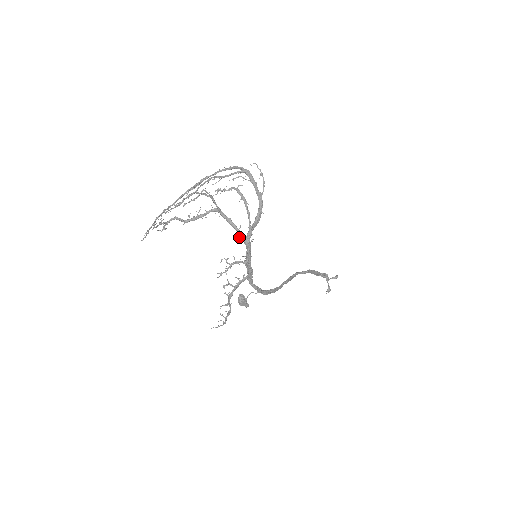
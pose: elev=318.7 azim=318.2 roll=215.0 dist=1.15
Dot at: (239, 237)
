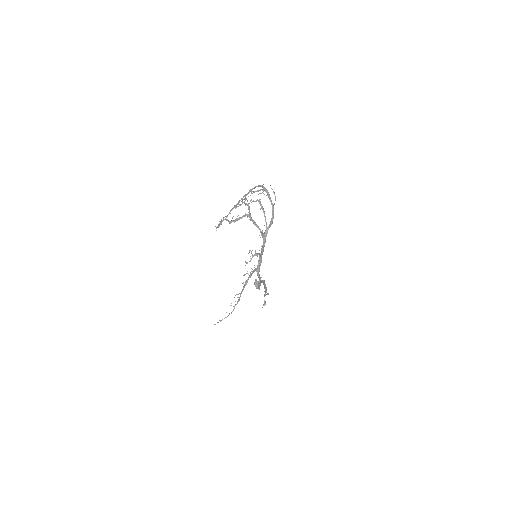
Dot at: (261, 234)
